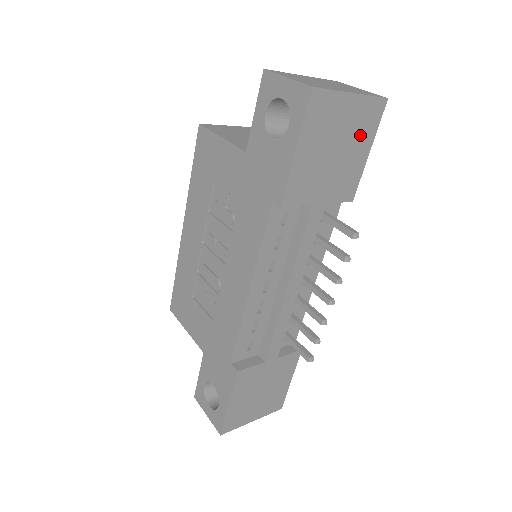
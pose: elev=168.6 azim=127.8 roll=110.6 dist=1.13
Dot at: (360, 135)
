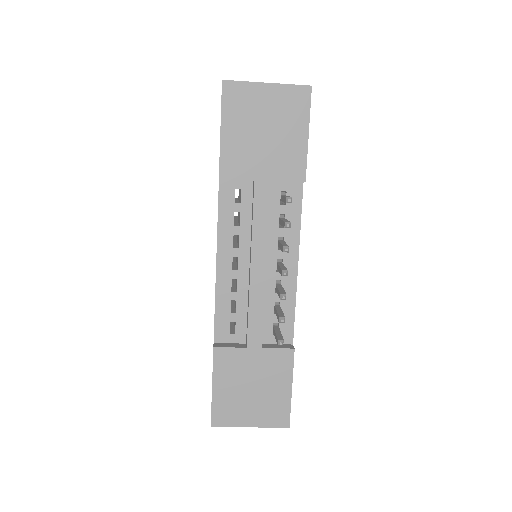
Dot at: (290, 118)
